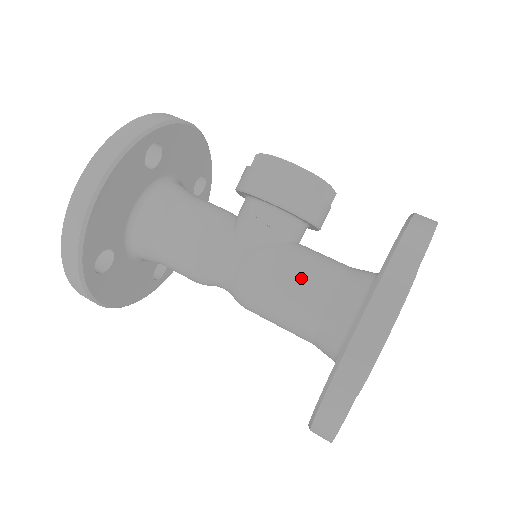
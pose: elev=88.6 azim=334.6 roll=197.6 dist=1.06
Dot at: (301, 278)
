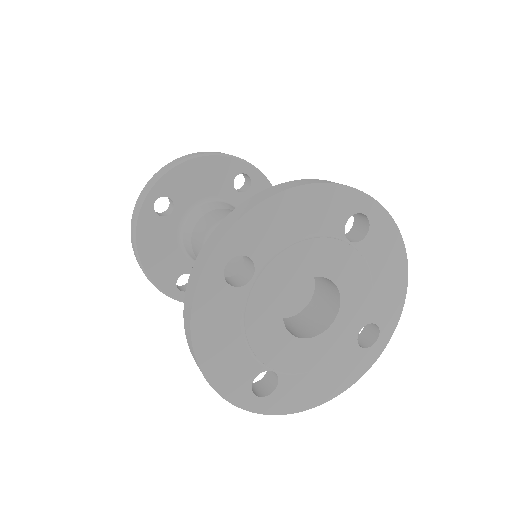
Dot at: occluded
